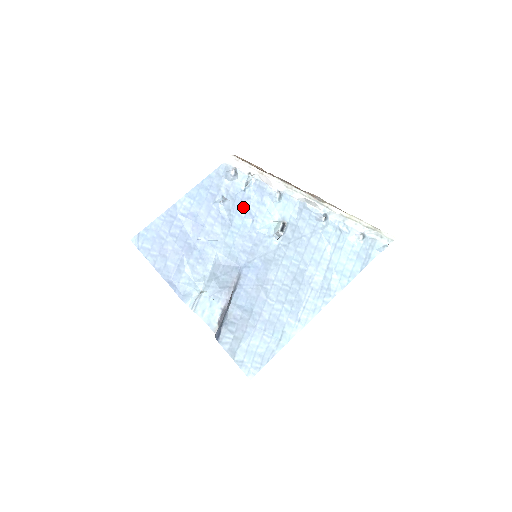
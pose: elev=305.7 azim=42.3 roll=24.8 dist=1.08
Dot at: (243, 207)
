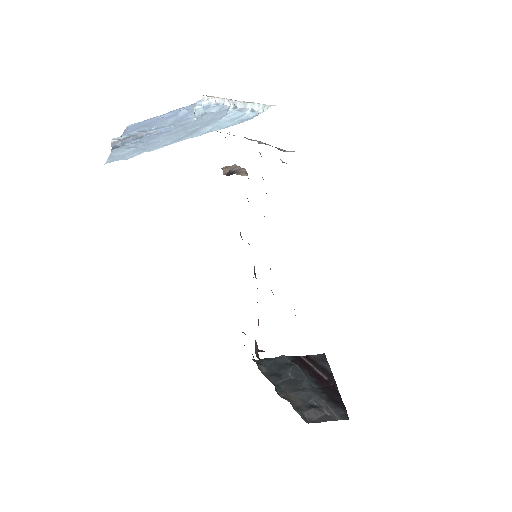
Dot at: (192, 113)
